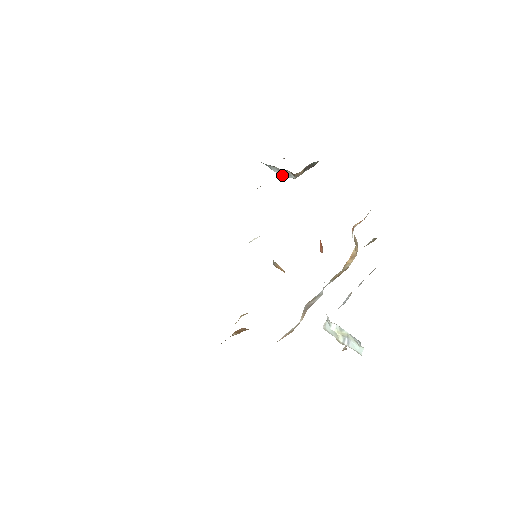
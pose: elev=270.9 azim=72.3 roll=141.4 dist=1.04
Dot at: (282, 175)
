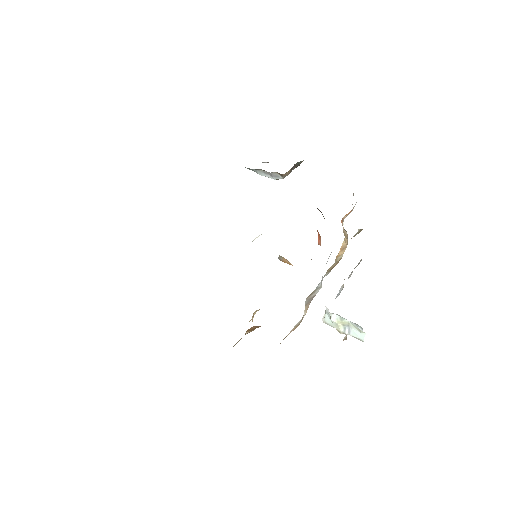
Dot at: (269, 177)
